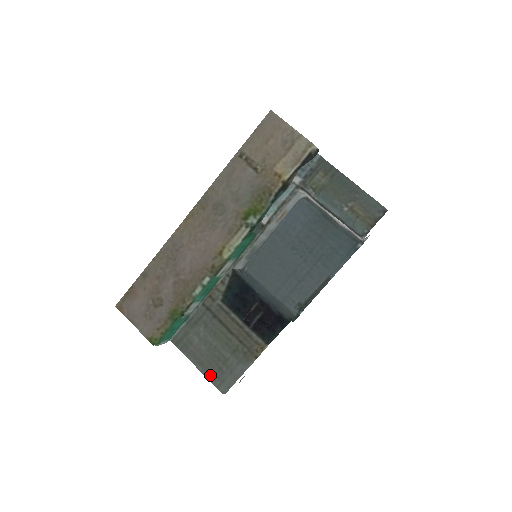
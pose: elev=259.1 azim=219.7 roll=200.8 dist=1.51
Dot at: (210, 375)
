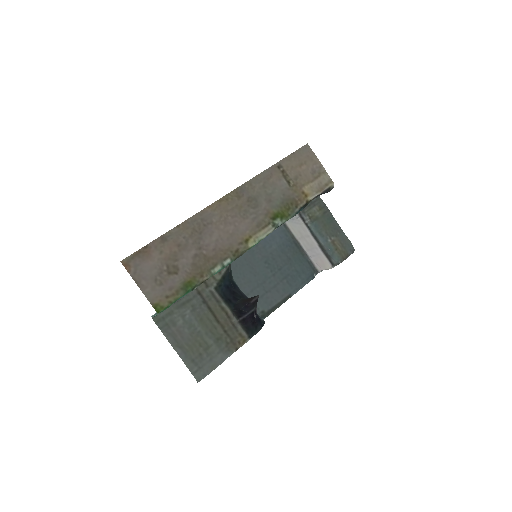
Dot at: (188, 360)
